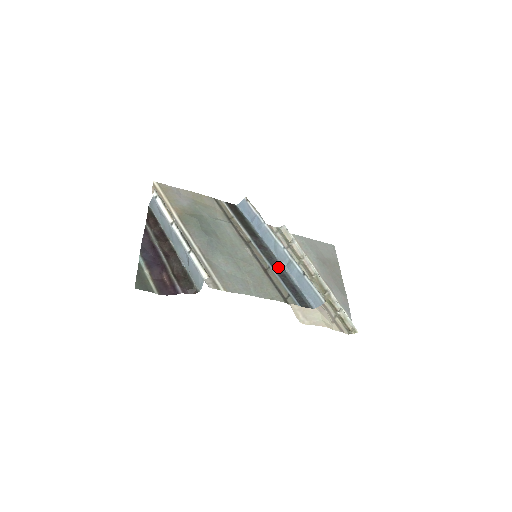
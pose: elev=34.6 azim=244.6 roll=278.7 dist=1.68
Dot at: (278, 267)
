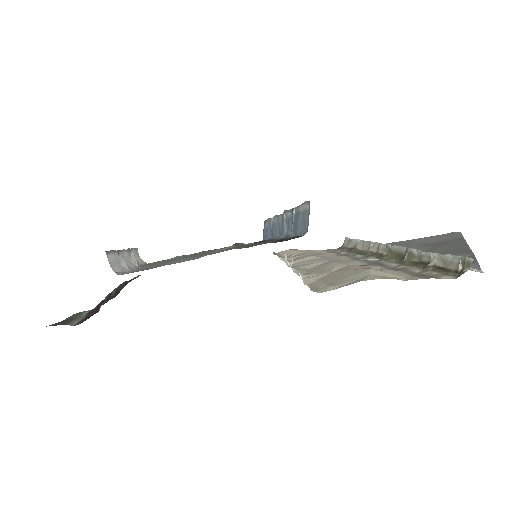
Dot at: (273, 240)
